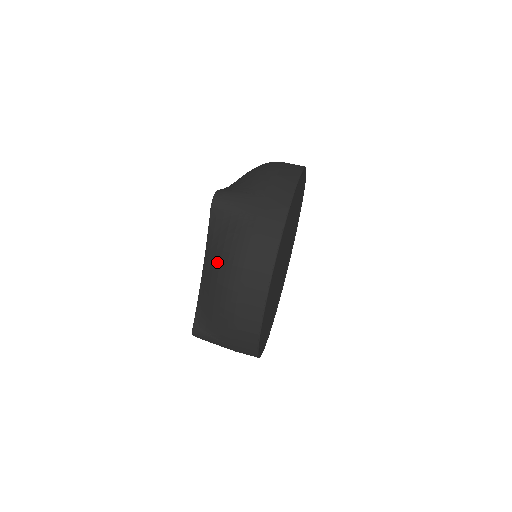
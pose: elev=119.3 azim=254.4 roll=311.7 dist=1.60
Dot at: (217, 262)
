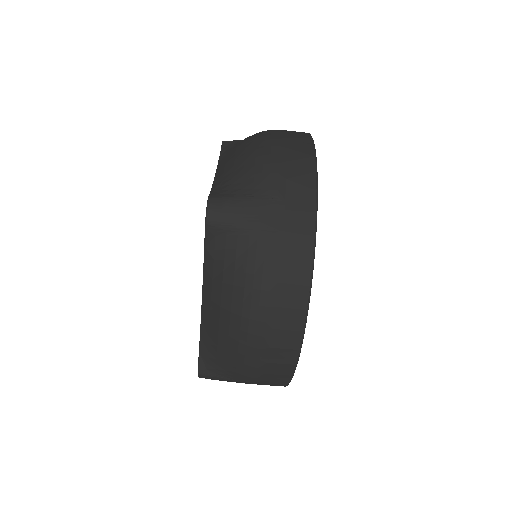
Dot at: (226, 299)
